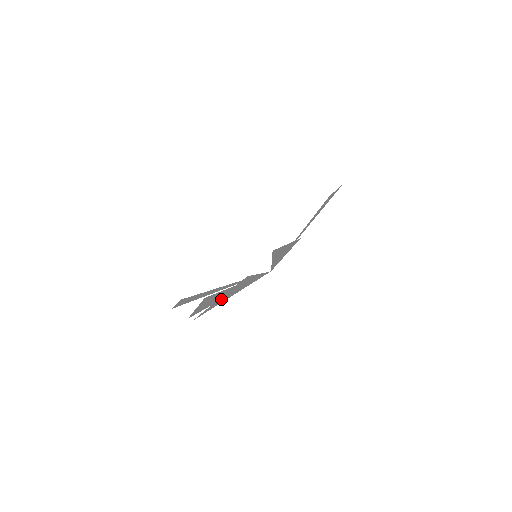
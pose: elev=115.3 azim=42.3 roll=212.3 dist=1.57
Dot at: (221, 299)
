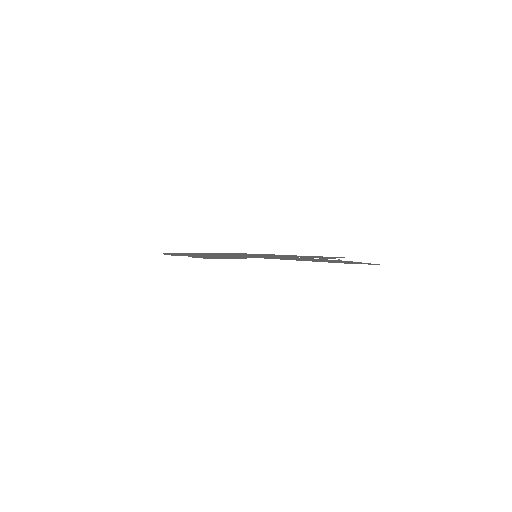
Dot at: (193, 253)
